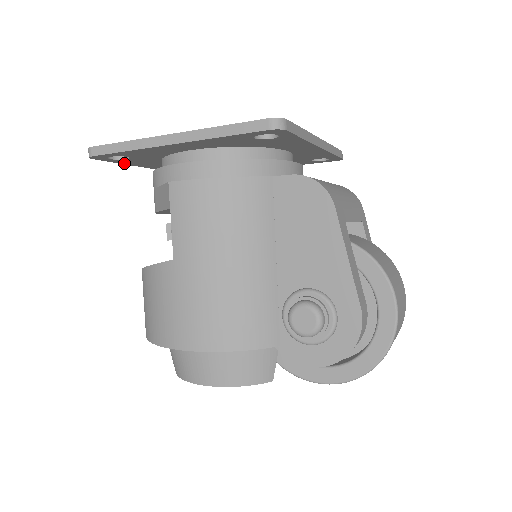
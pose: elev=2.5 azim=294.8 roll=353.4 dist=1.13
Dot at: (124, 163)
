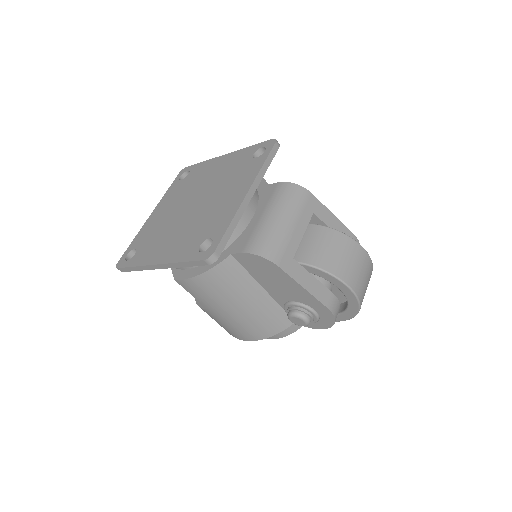
Dot at: occluded
